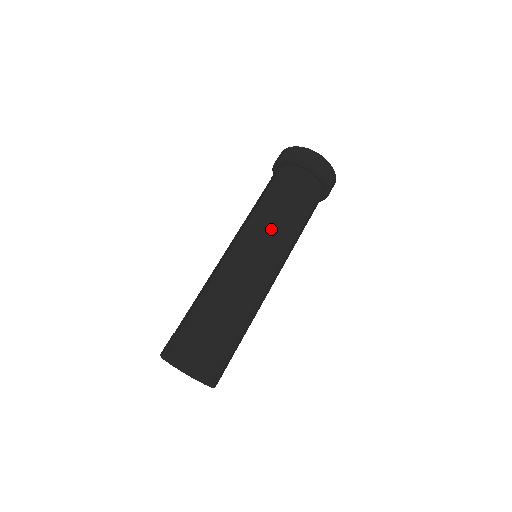
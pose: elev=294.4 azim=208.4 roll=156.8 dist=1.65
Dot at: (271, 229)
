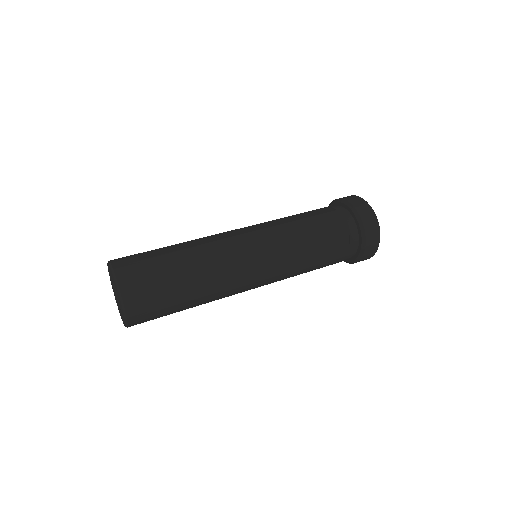
Dot at: (289, 252)
